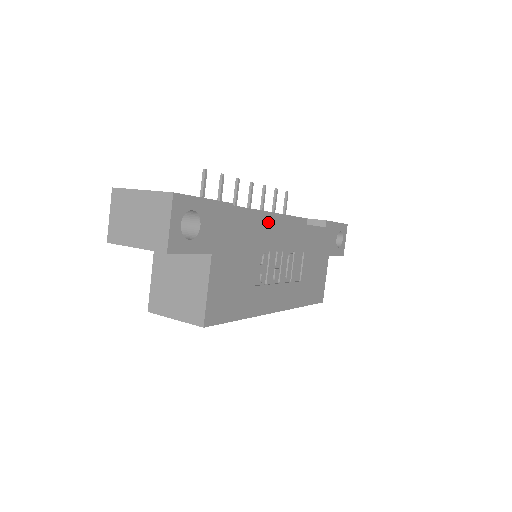
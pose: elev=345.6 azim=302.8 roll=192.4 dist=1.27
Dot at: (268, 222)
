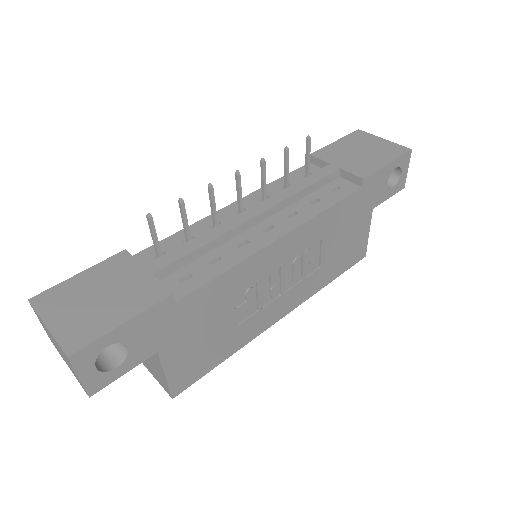
Dot at: (244, 263)
